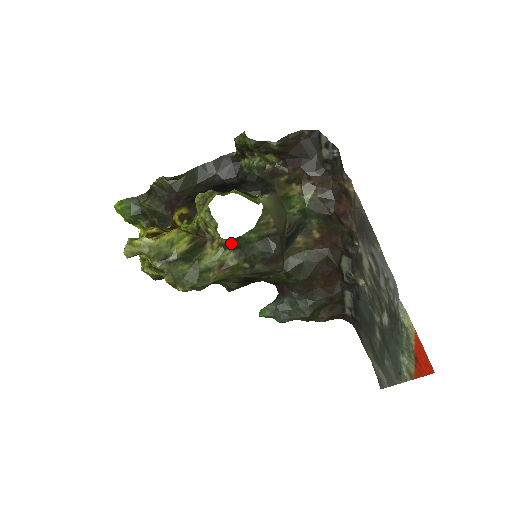
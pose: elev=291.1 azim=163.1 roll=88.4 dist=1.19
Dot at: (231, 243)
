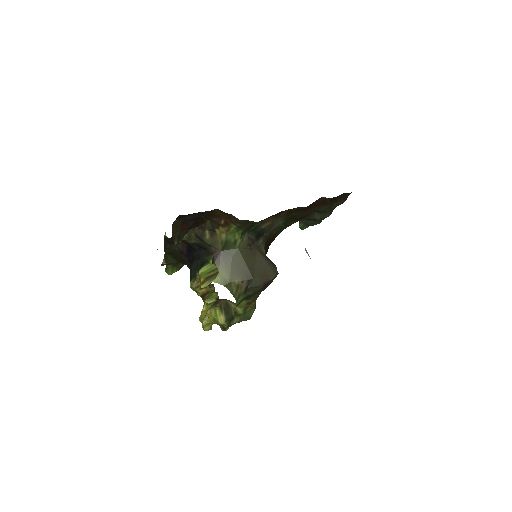
Dot at: occluded
